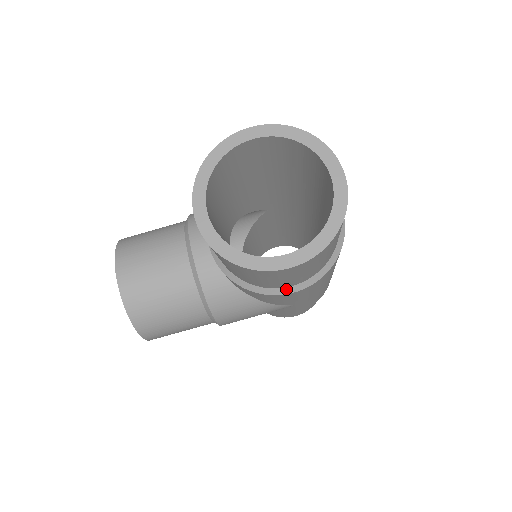
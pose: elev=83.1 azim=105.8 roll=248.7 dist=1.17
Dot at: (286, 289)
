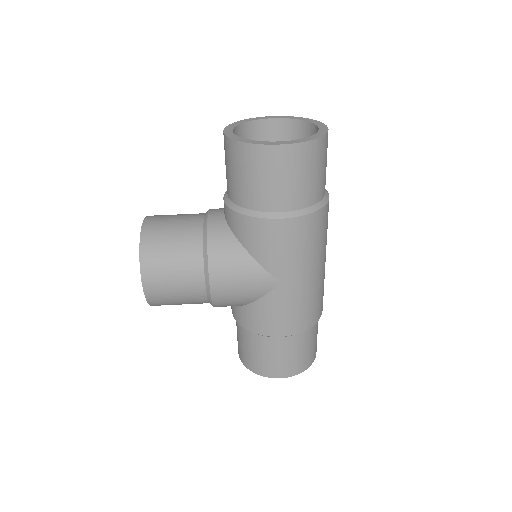
Dot at: (275, 214)
